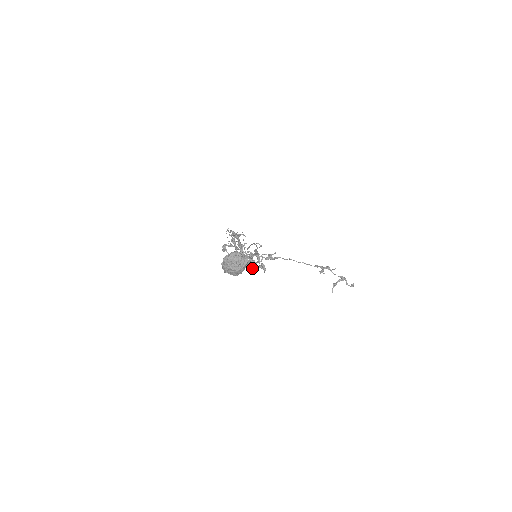
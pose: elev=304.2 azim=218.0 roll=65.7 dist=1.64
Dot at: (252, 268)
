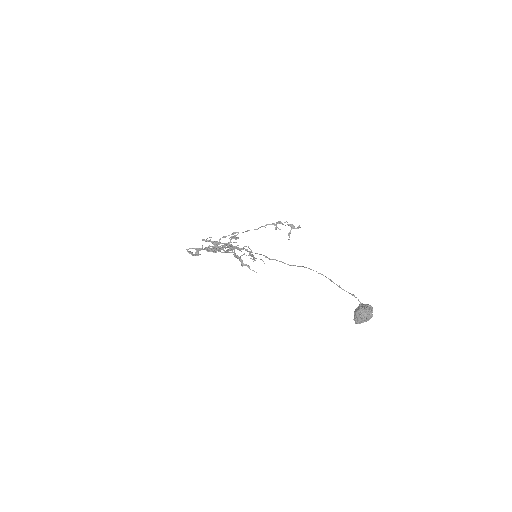
Dot at: occluded
